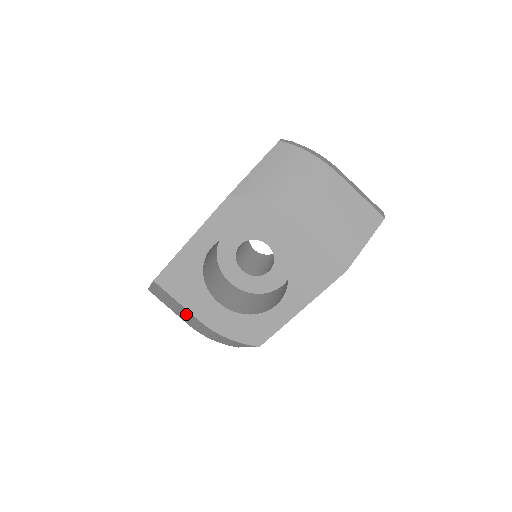
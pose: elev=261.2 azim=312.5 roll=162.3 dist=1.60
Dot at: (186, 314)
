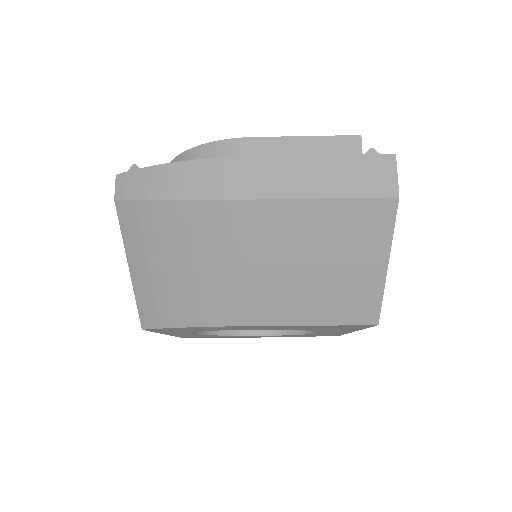
Dot at: occluded
